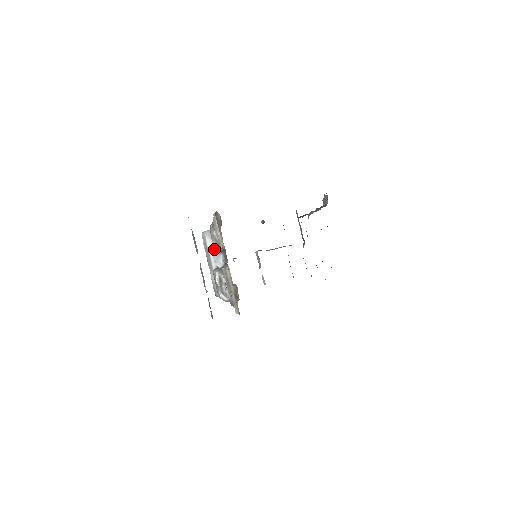
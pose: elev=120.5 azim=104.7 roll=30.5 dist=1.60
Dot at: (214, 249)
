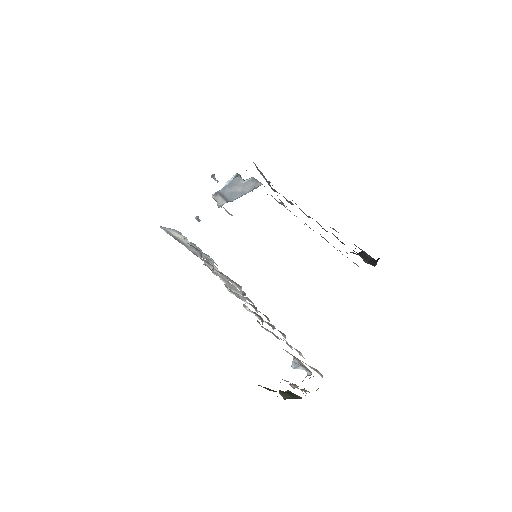
Dot at: occluded
